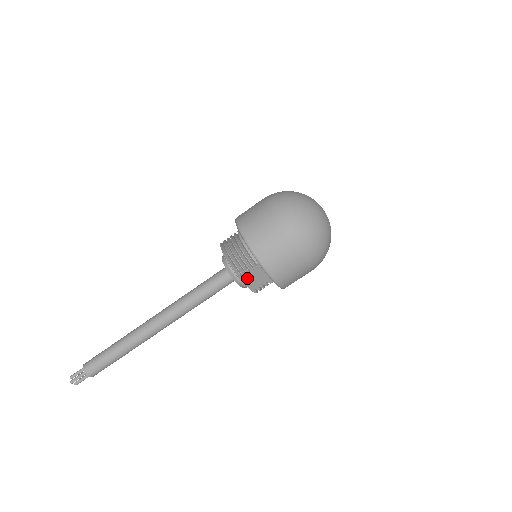
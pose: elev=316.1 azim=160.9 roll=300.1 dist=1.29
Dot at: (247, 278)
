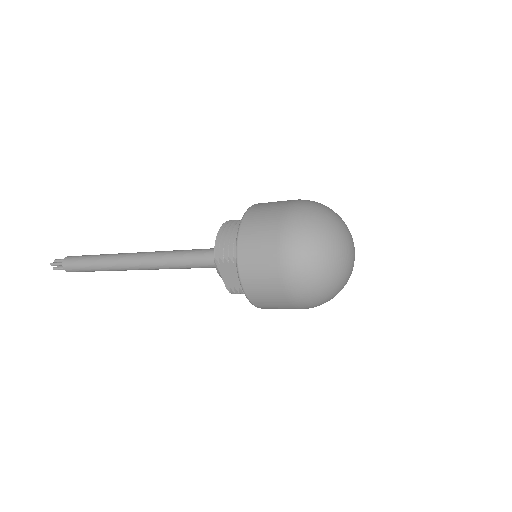
Dot at: (224, 266)
